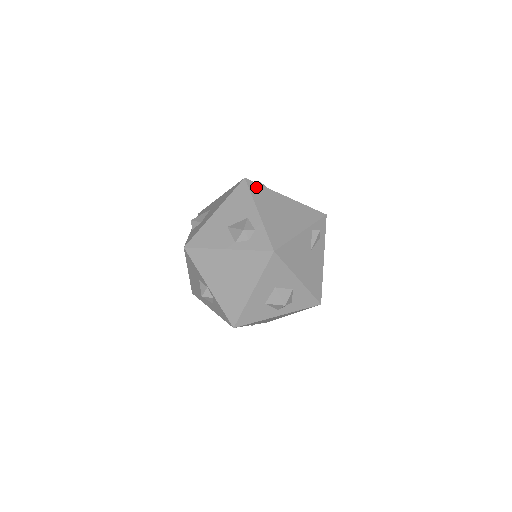
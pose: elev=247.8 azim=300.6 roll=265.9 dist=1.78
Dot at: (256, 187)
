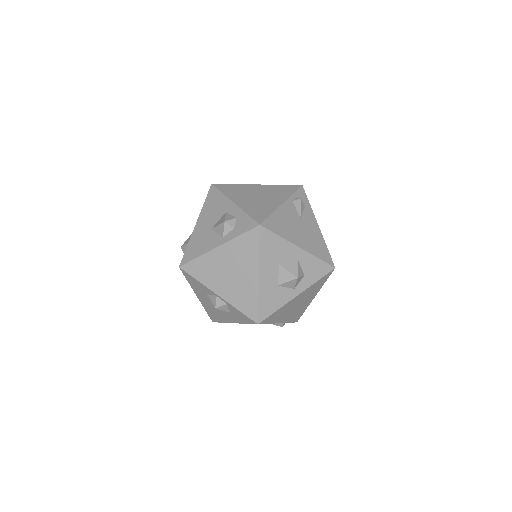
Dot at: (225, 187)
